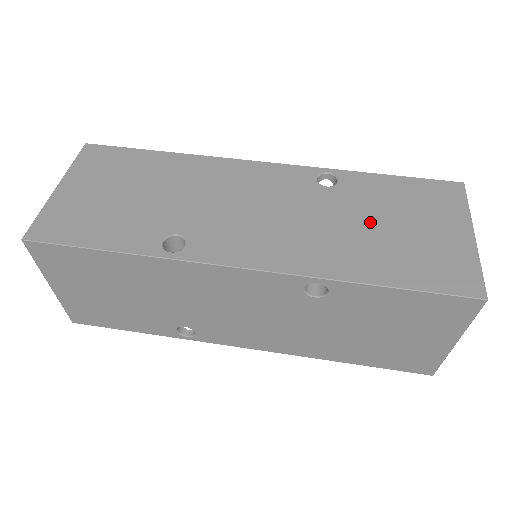
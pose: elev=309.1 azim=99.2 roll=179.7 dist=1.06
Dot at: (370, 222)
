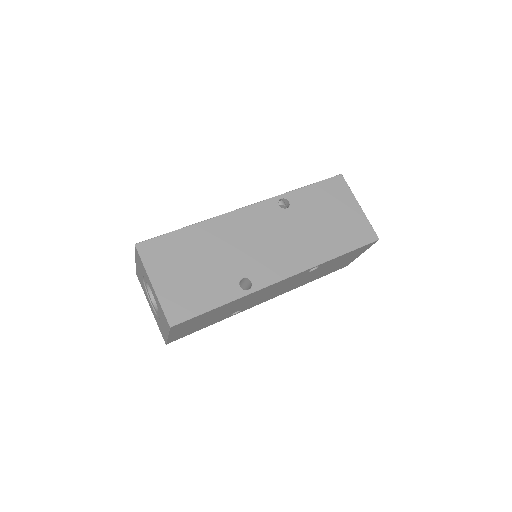
Dot at: (318, 222)
